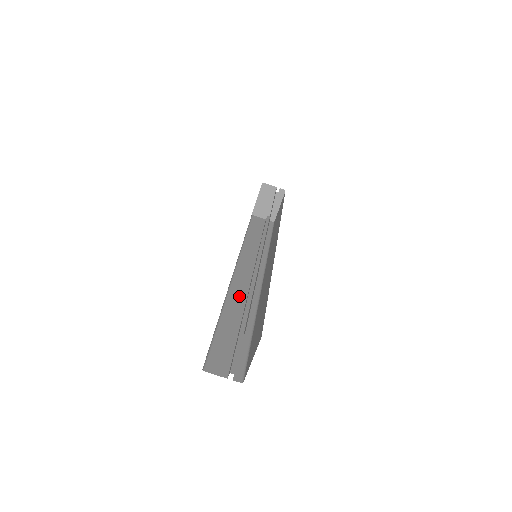
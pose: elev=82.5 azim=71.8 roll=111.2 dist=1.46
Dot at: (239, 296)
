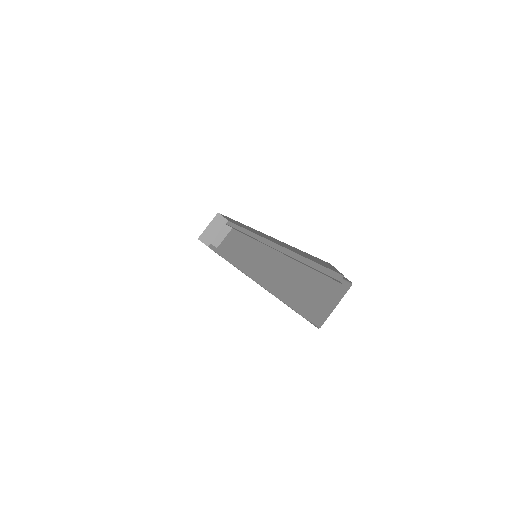
Dot at: occluded
